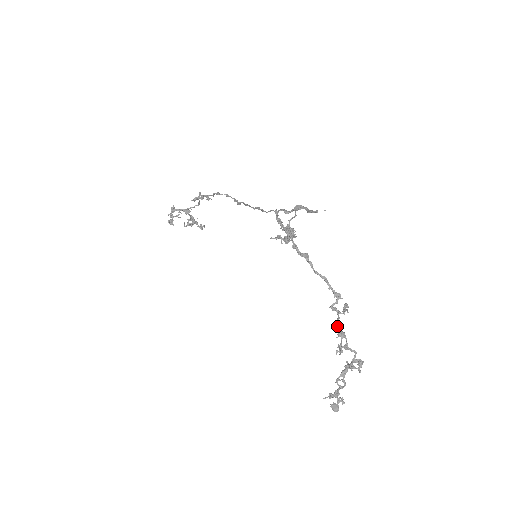
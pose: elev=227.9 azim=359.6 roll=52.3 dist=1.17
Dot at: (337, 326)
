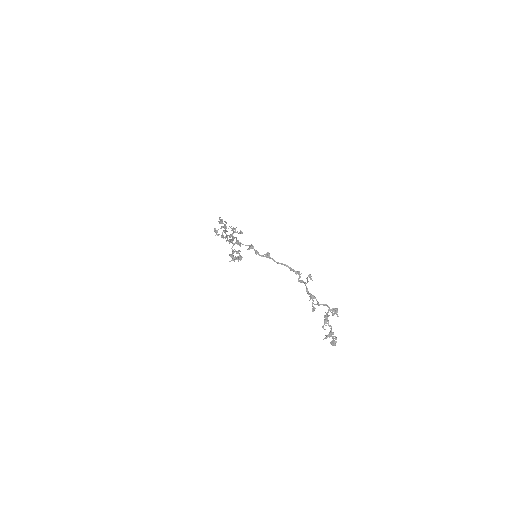
Dot at: (307, 292)
